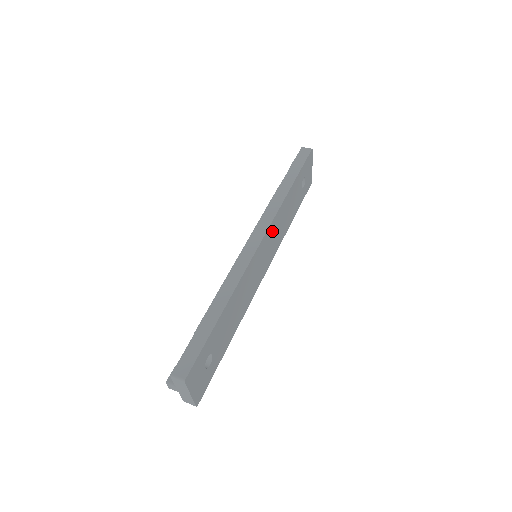
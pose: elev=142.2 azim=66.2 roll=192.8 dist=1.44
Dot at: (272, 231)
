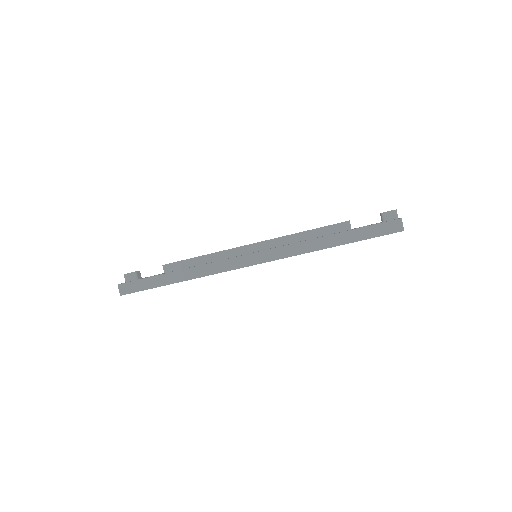
Dot at: occluded
